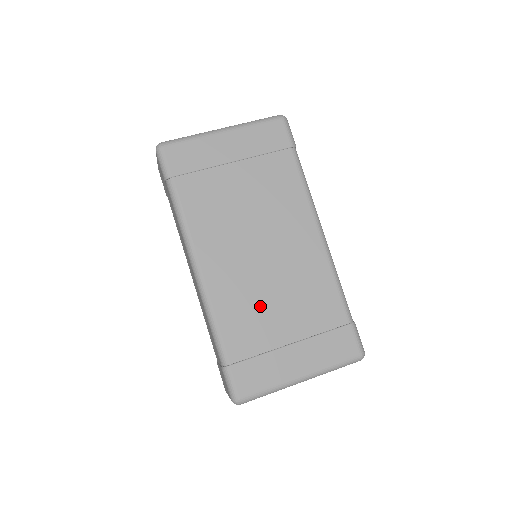
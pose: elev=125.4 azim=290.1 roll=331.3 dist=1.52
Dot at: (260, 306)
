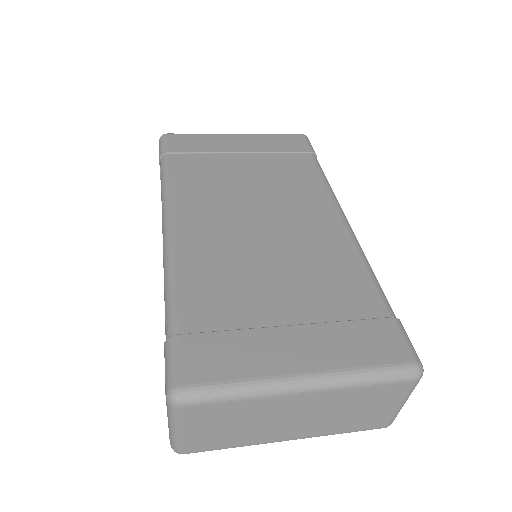
Dot at: (246, 273)
